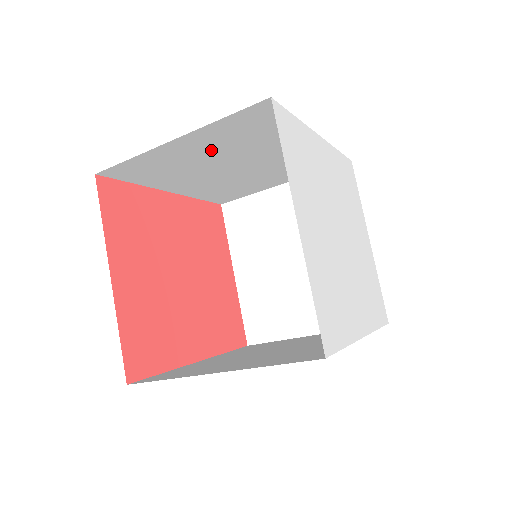
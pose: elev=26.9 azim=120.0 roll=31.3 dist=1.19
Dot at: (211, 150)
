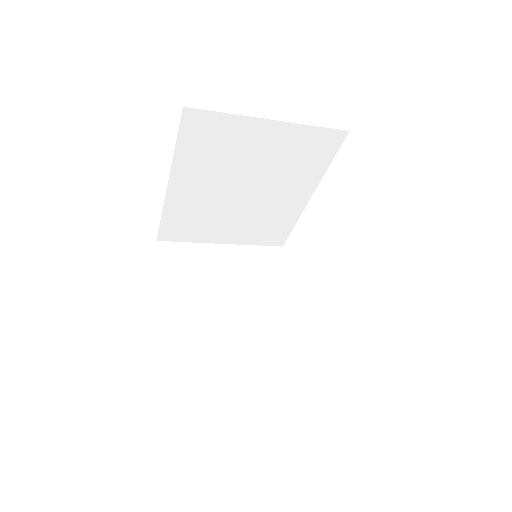
Dot at: (264, 154)
